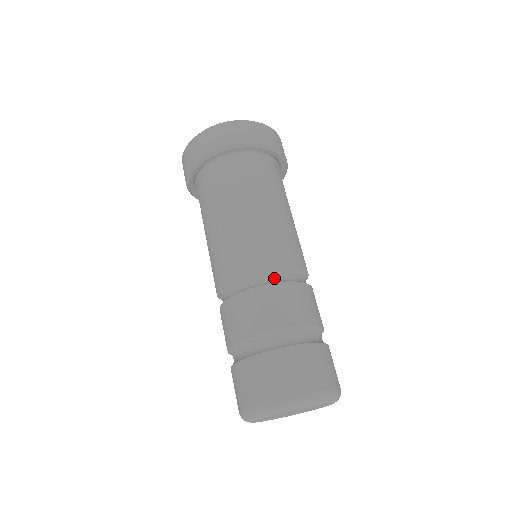
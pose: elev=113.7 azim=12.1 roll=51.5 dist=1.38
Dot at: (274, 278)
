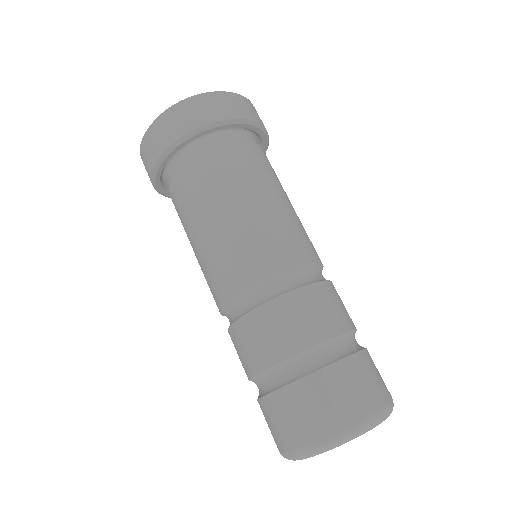
Dot at: (262, 296)
